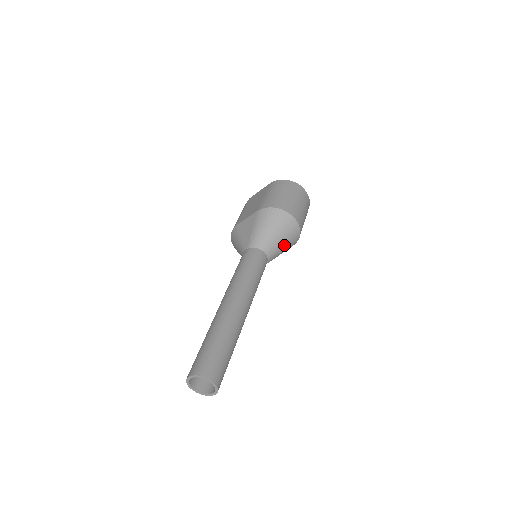
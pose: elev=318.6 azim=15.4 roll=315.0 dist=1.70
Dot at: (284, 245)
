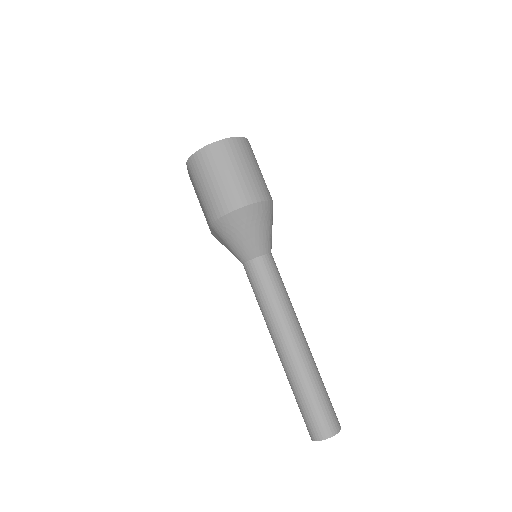
Dot at: (266, 228)
